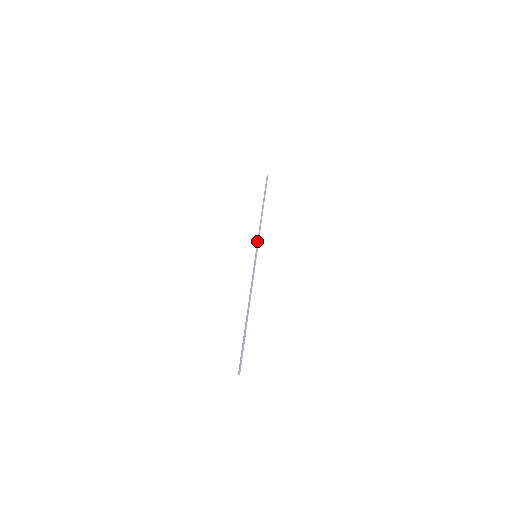
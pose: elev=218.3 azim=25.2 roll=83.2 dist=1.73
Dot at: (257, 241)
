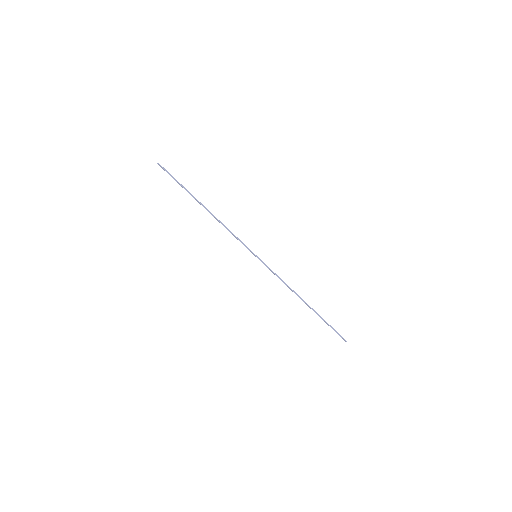
Dot at: occluded
